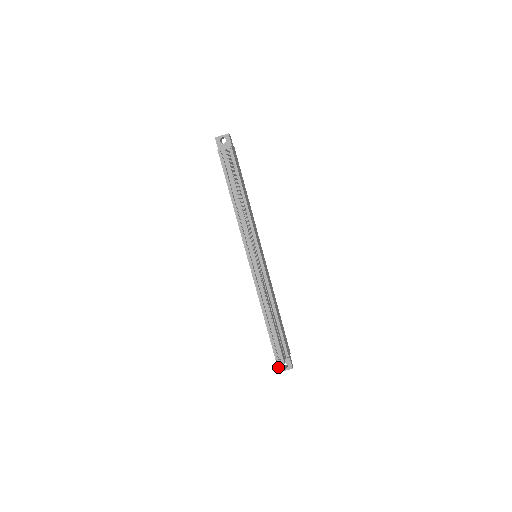
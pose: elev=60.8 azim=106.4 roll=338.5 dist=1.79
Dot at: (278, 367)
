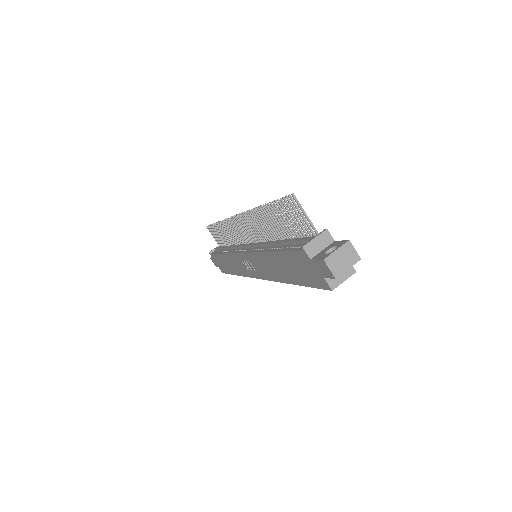
Dot at: (317, 260)
